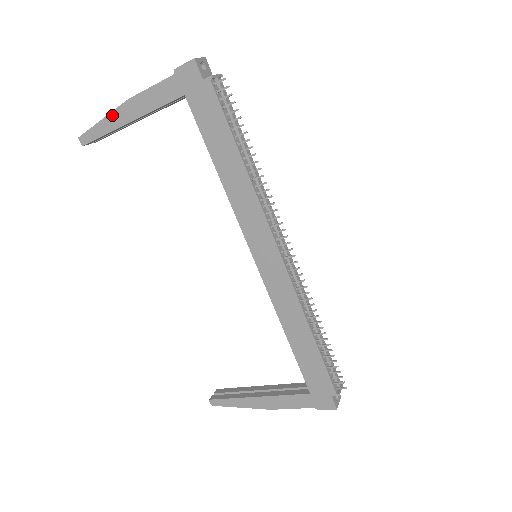
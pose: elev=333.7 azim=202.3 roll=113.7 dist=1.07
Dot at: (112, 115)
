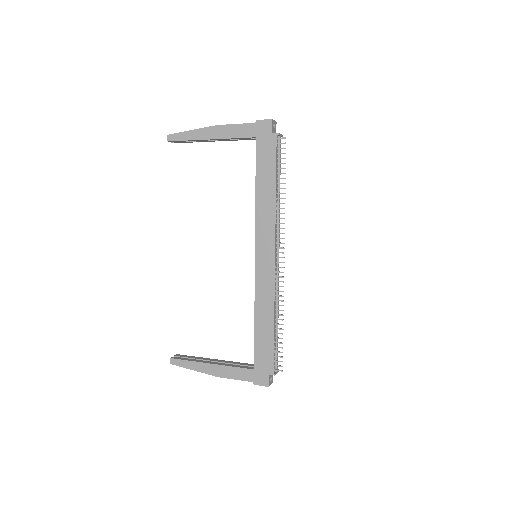
Dot at: (200, 130)
